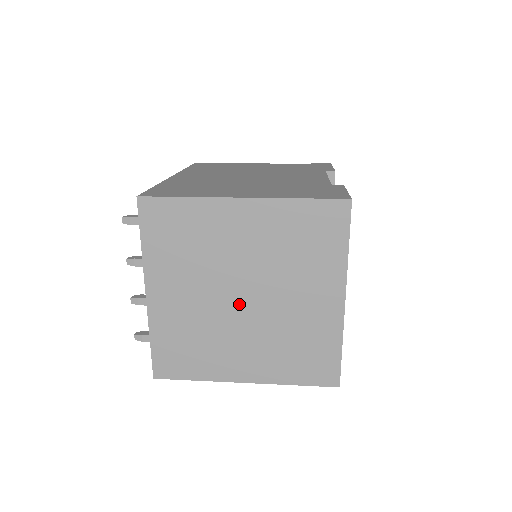
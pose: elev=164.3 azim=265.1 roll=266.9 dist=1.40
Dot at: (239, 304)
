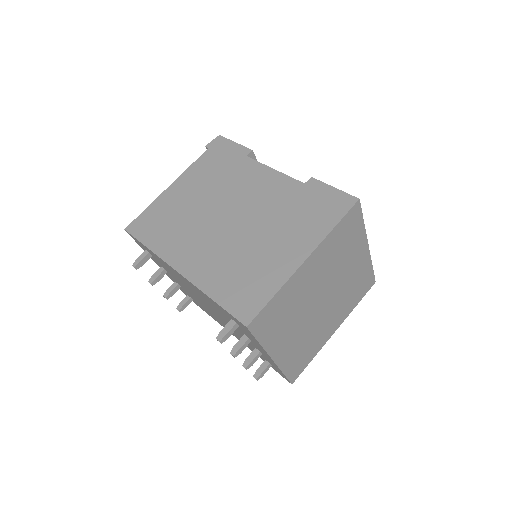
Dot at: (321, 306)
